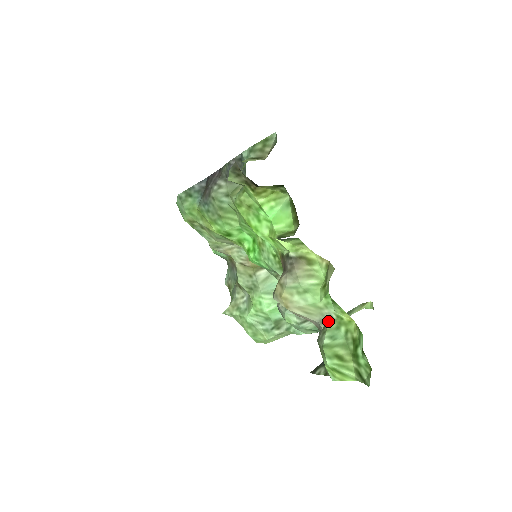
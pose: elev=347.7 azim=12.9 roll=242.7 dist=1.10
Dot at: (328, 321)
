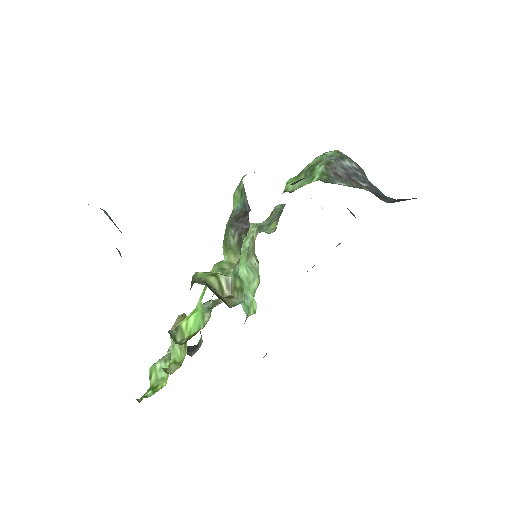
Dot at: occluded
